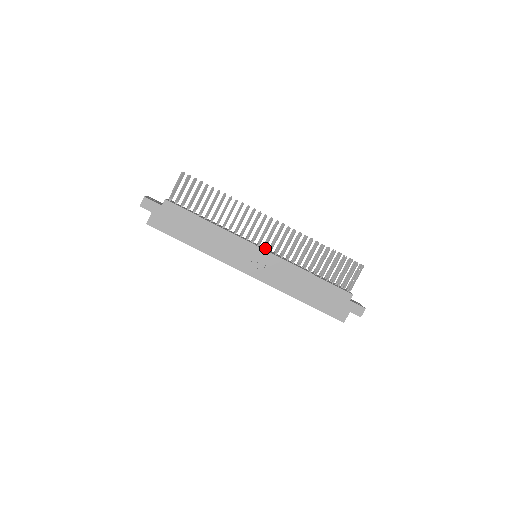
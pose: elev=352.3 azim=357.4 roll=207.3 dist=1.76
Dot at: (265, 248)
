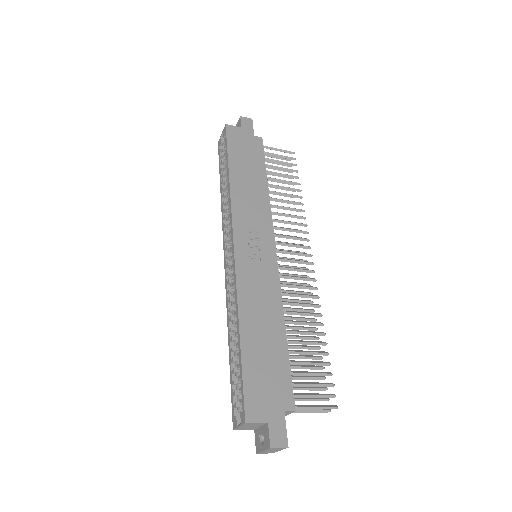
Dot at: occluded
